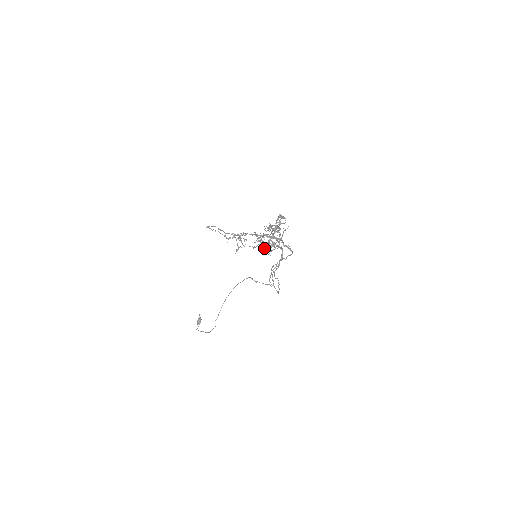
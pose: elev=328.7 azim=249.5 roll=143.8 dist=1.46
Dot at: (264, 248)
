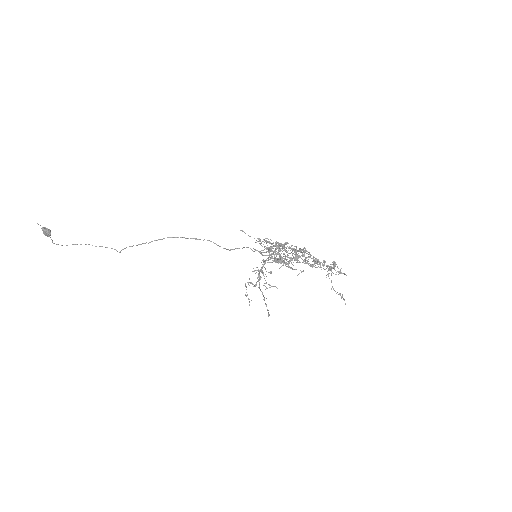
Dot at: occluded
